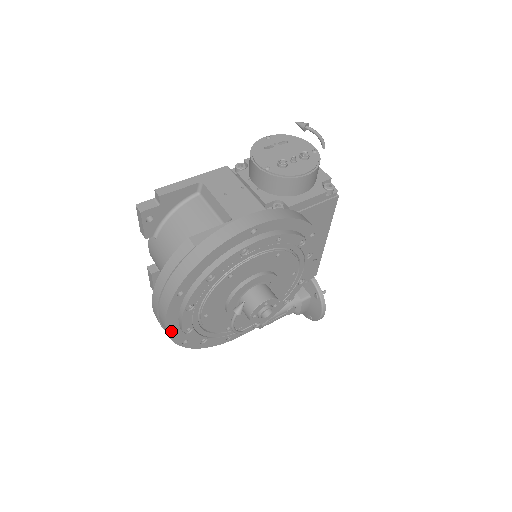
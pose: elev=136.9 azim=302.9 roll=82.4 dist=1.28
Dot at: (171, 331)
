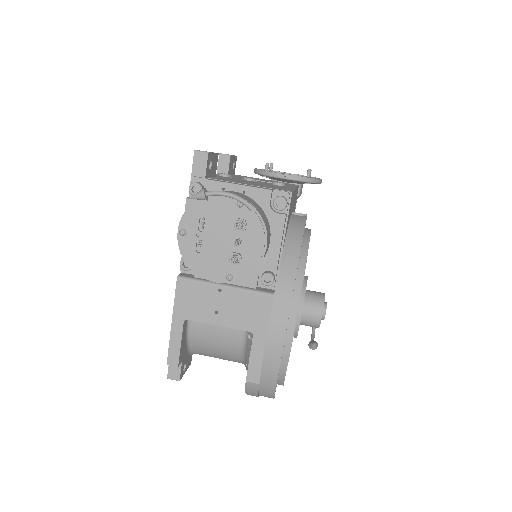
Dot at: occluded
